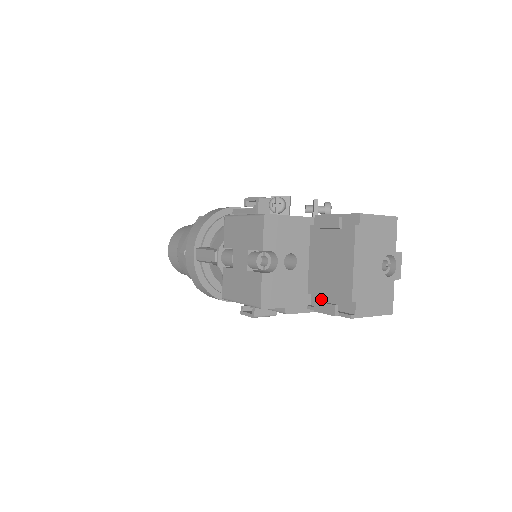
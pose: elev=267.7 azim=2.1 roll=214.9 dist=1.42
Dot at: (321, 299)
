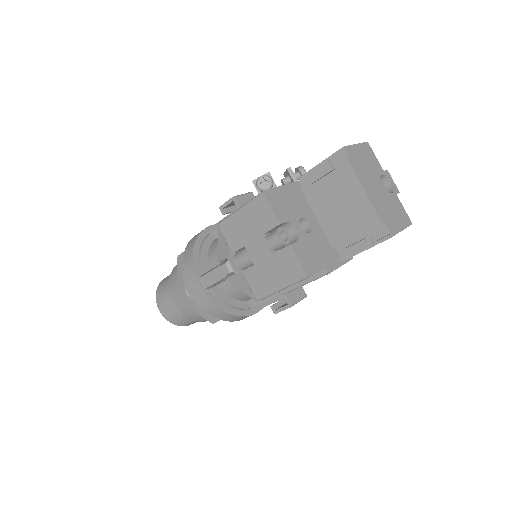
Dot at: (348, 245)
